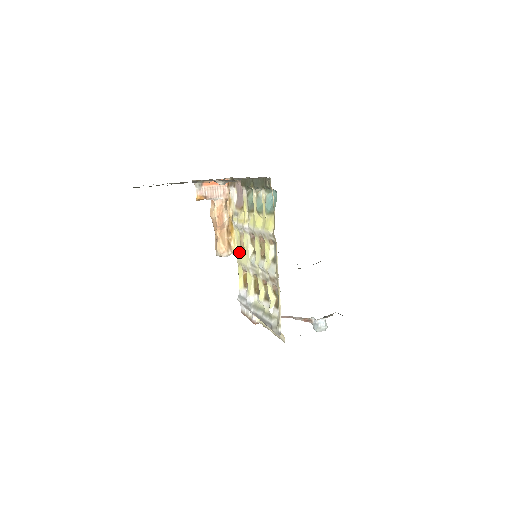
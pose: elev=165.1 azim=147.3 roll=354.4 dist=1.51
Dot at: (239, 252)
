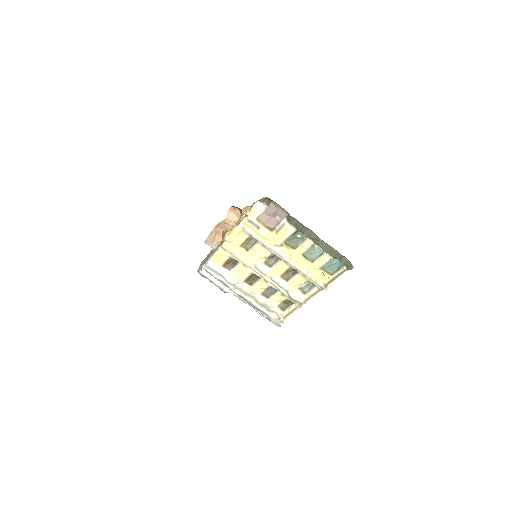
Dot at: (234, 245)
